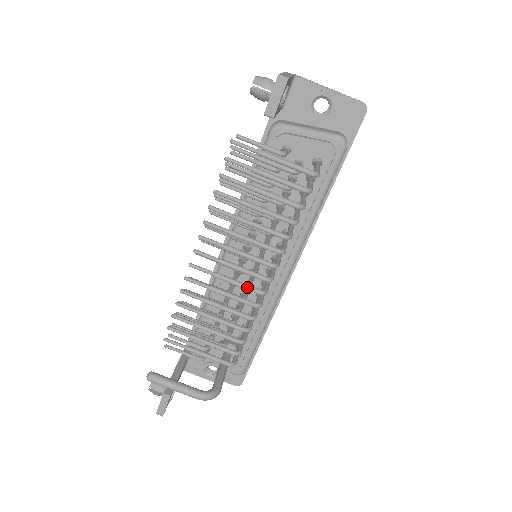
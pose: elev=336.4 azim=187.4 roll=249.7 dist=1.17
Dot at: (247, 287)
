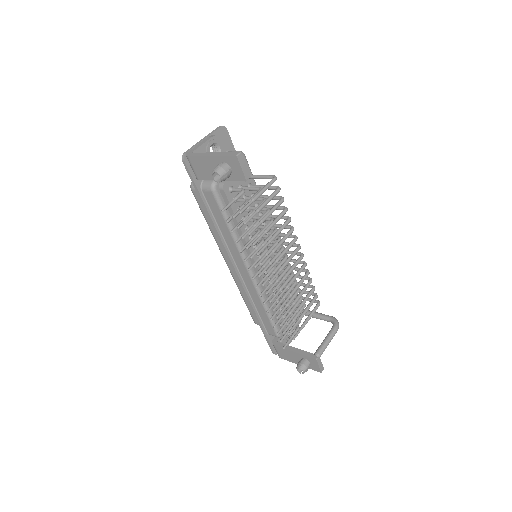
Dot at: (298, 263)
